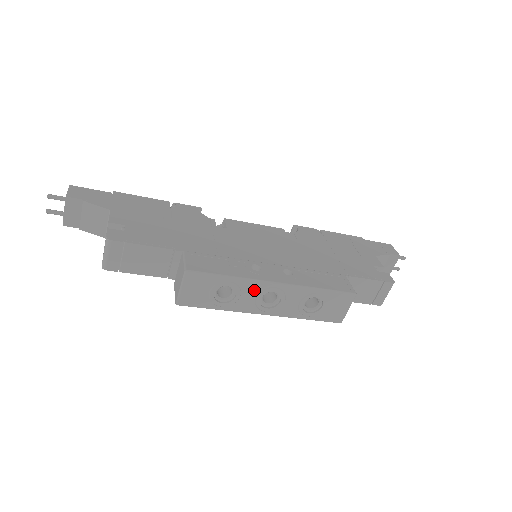
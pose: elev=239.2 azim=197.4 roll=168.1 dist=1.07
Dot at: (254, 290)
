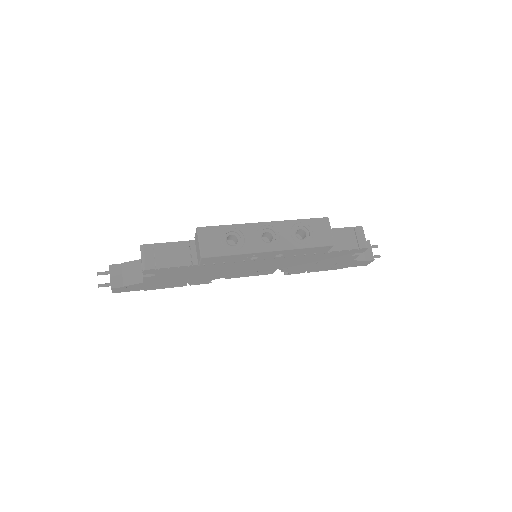
Dot at: (252, 231)
